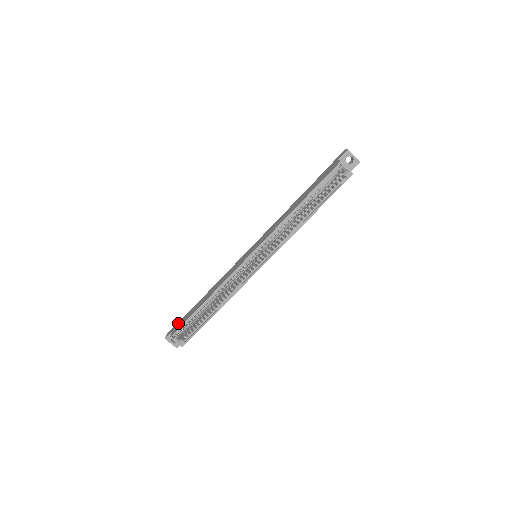
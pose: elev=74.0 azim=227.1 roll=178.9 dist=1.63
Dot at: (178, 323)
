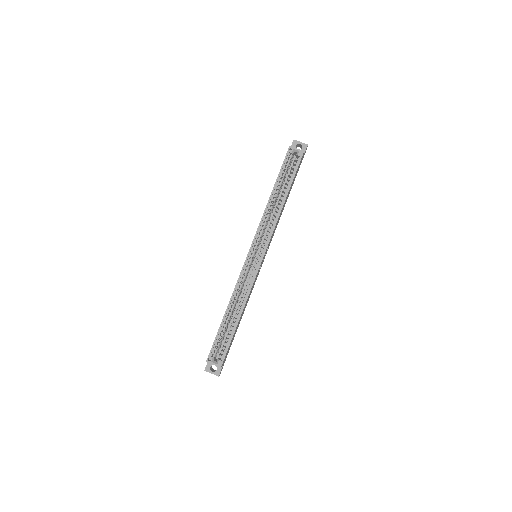
Dot at: occluded
